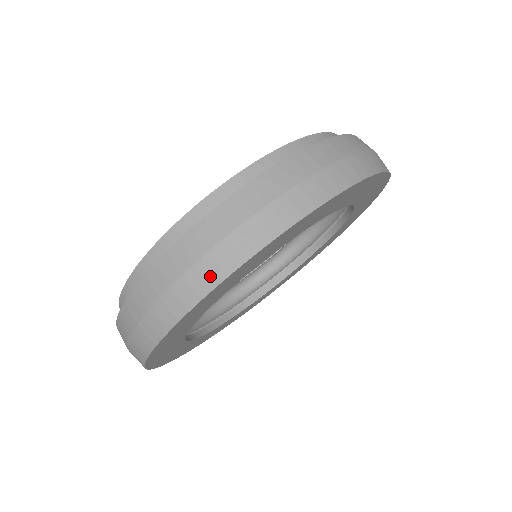
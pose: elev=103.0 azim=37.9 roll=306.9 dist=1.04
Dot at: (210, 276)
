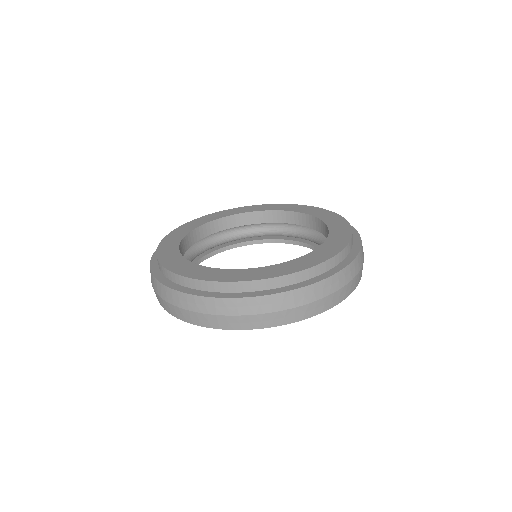
Dot at: (326, 306)
